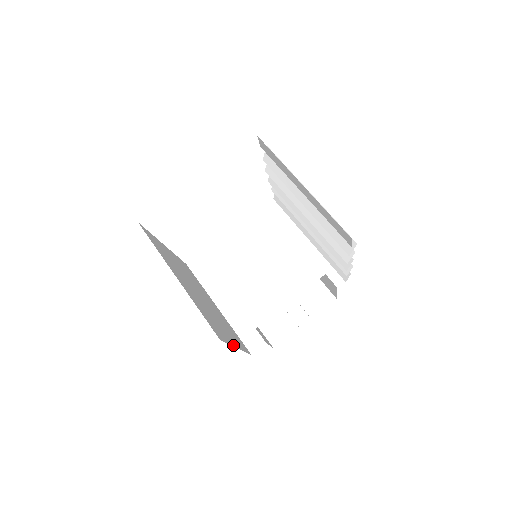
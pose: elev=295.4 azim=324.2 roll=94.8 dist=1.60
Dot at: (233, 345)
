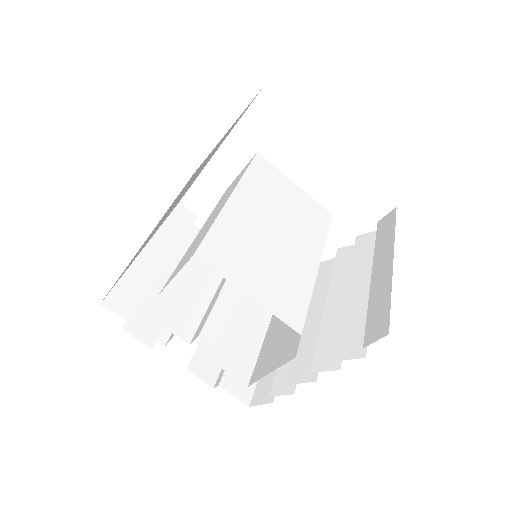
Dot at: occluded
